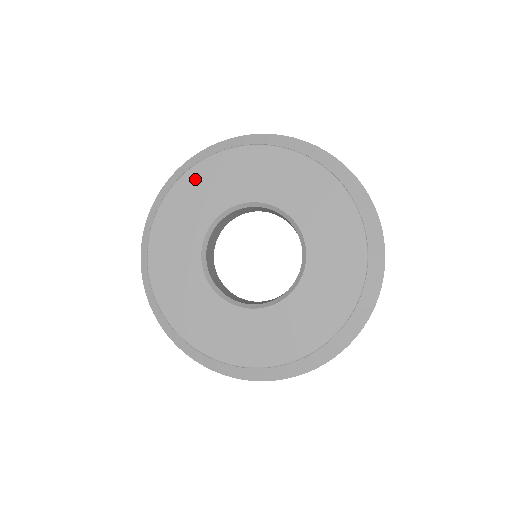
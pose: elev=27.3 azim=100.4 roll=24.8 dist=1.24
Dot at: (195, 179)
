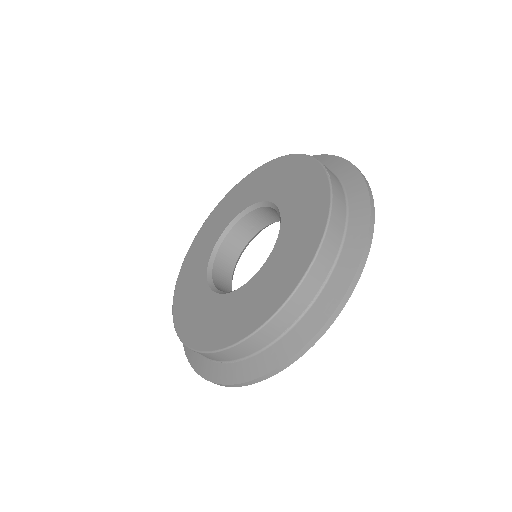
Dot at: (208, 224)
